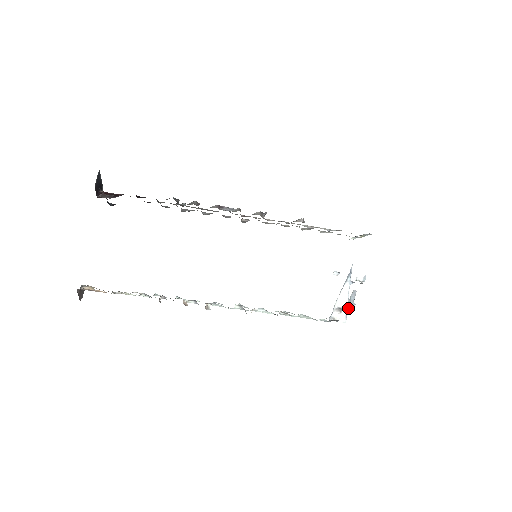
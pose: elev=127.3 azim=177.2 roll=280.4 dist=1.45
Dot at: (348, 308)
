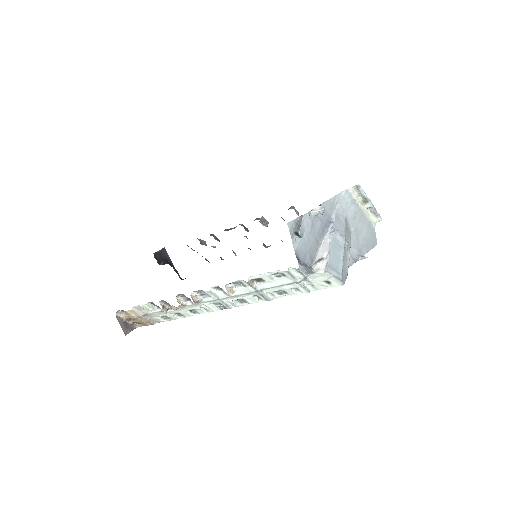
Dot at: (297, 235)
